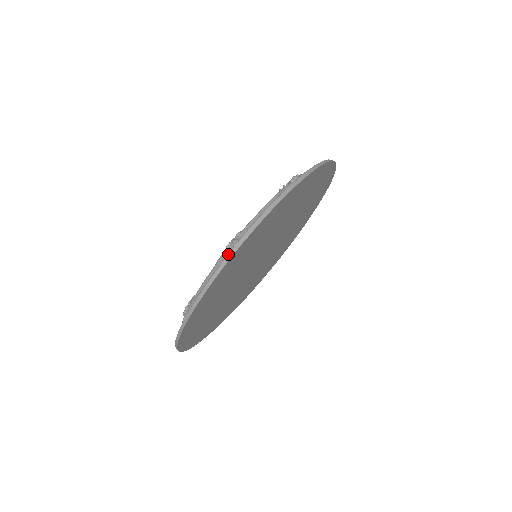
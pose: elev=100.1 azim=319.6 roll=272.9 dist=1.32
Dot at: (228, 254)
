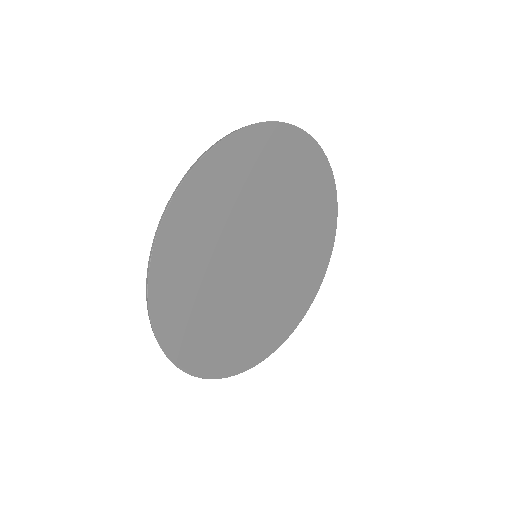
Dot at: occluded
